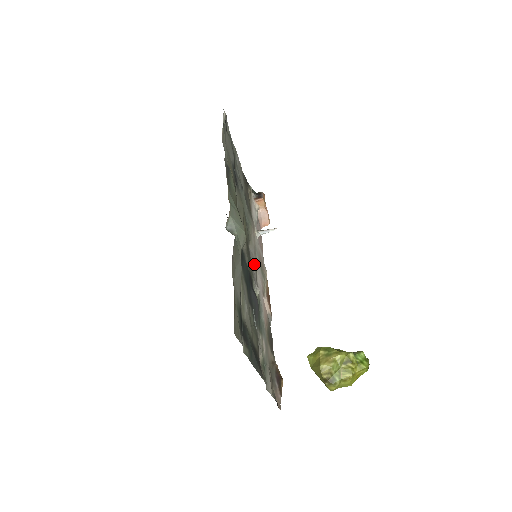
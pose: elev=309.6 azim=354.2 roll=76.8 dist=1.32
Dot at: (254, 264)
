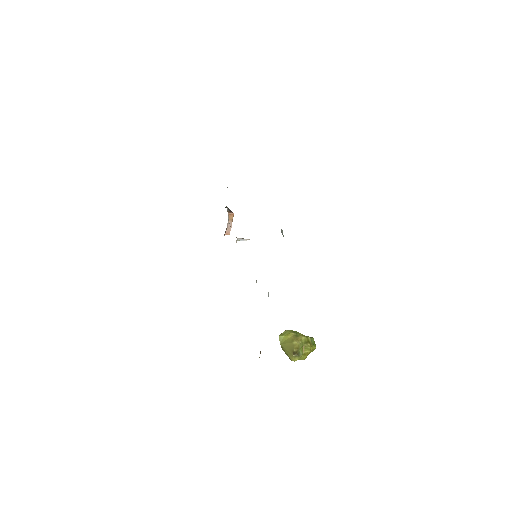
Dot at: occluded
